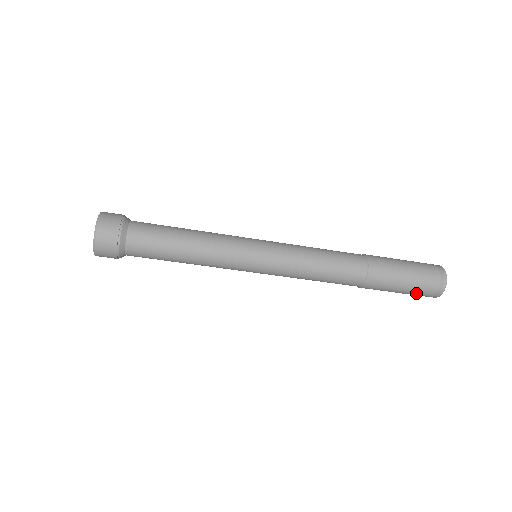
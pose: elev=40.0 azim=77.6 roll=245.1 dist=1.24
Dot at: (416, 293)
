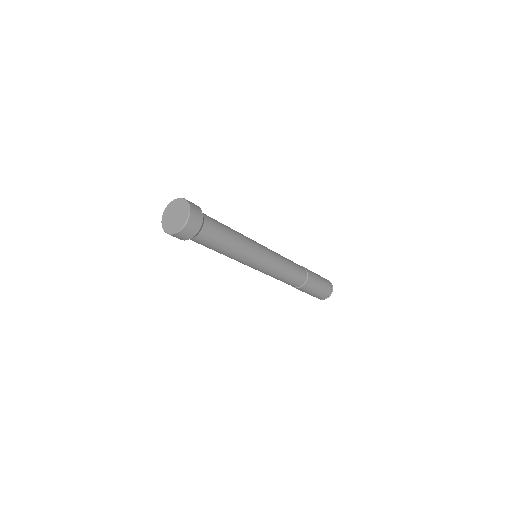
Dot at: occluded
